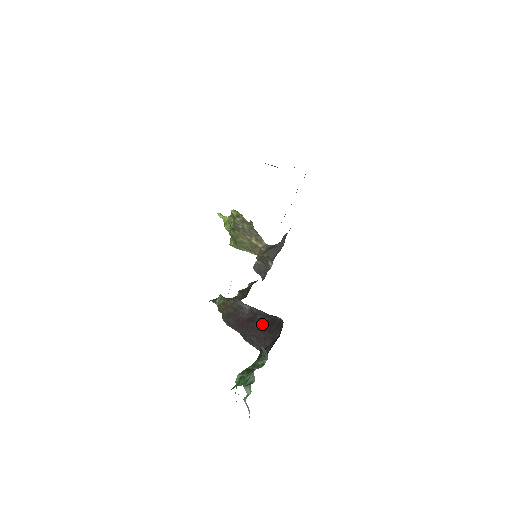
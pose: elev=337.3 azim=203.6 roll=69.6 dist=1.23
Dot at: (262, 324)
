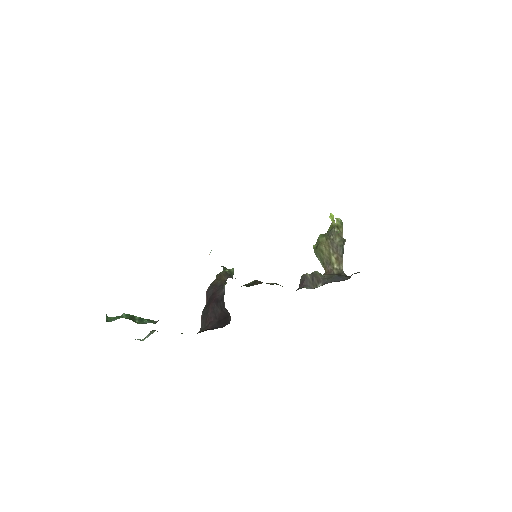
Dot at: (220, 311)
